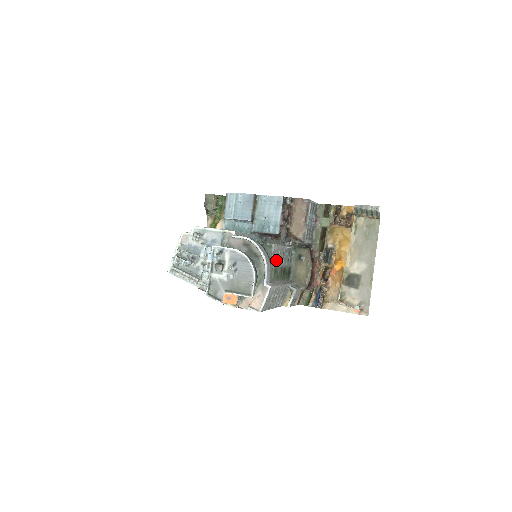
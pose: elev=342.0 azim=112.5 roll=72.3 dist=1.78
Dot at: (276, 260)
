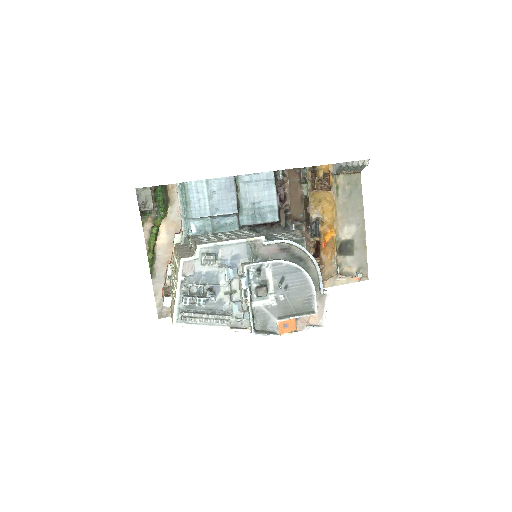
Dot at: occluded
